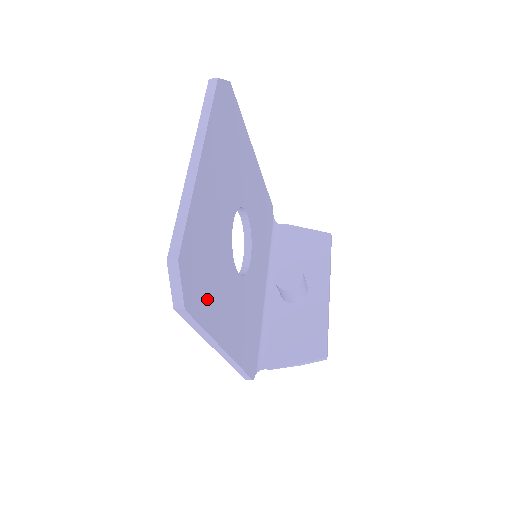
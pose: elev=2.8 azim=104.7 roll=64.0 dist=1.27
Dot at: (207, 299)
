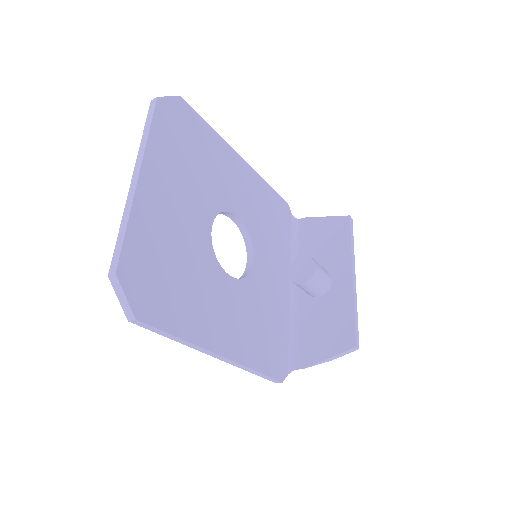
Dot at: (176, 306)
